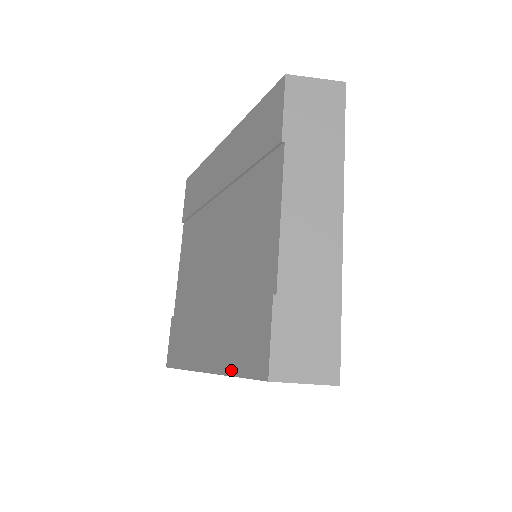
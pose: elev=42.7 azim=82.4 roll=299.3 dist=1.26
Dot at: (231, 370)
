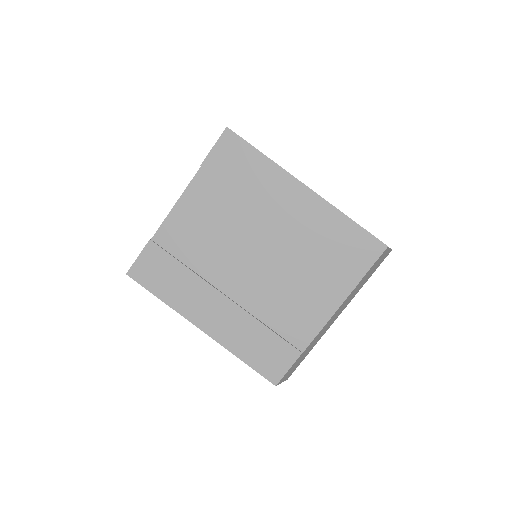
Dot at: (241, 356)
